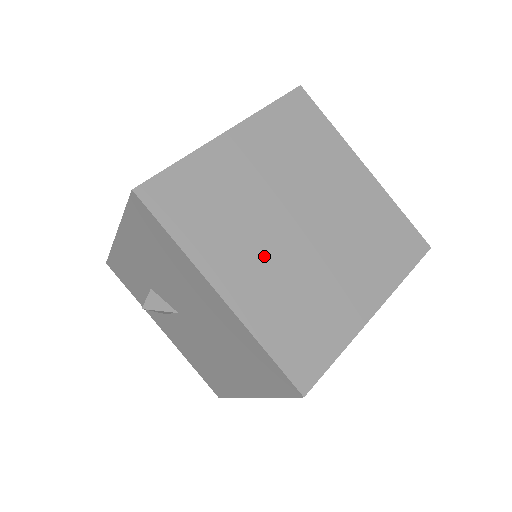
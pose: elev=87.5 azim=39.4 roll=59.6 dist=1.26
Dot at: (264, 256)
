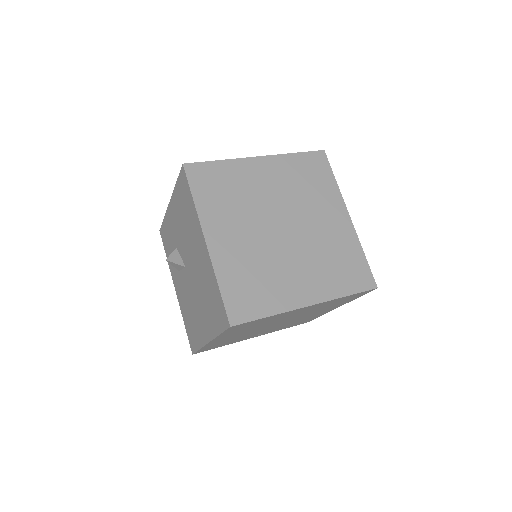
Dot at: (246, 234)
